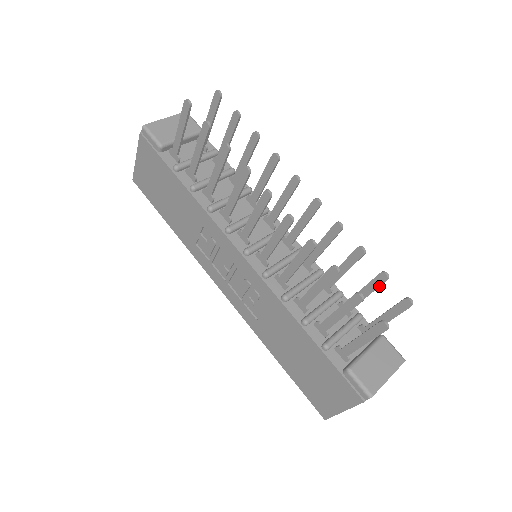
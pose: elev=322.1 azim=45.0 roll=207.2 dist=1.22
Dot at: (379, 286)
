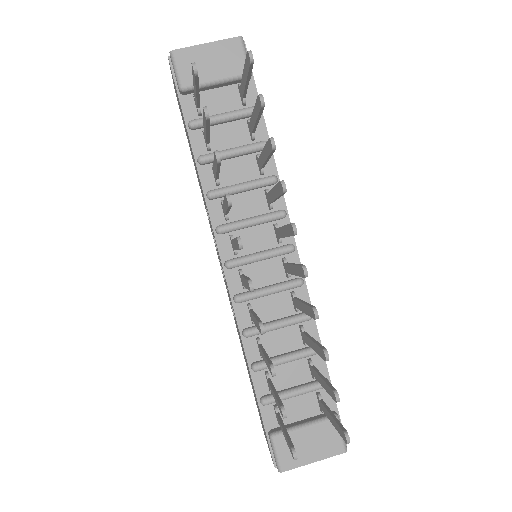
Dot at: (331, 396)
